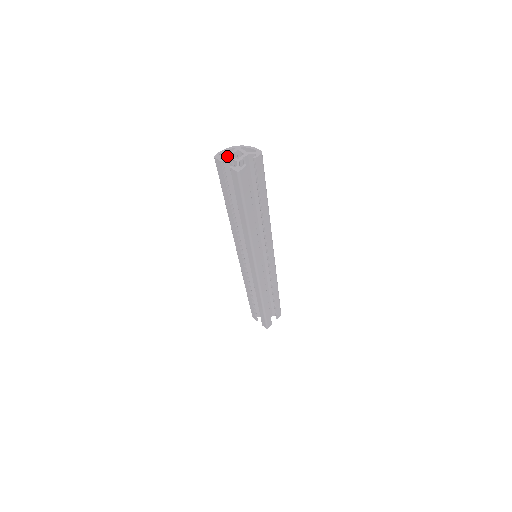
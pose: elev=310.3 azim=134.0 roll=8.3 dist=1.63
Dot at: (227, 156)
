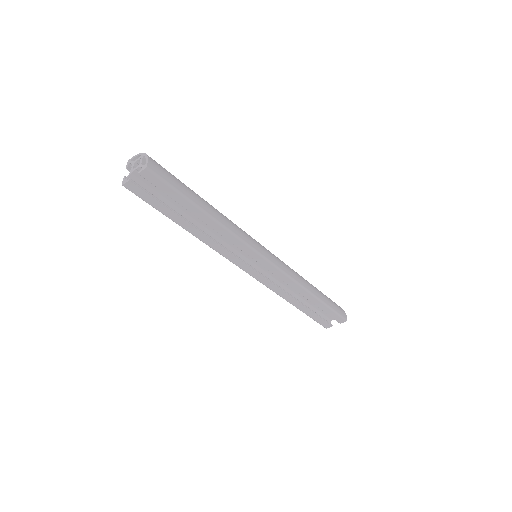
Dot at: (132, 163)
